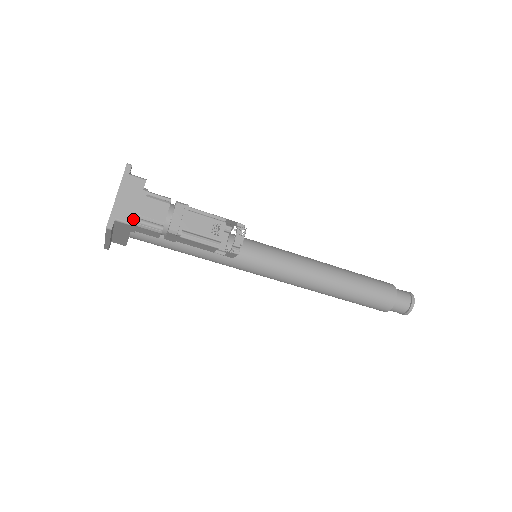
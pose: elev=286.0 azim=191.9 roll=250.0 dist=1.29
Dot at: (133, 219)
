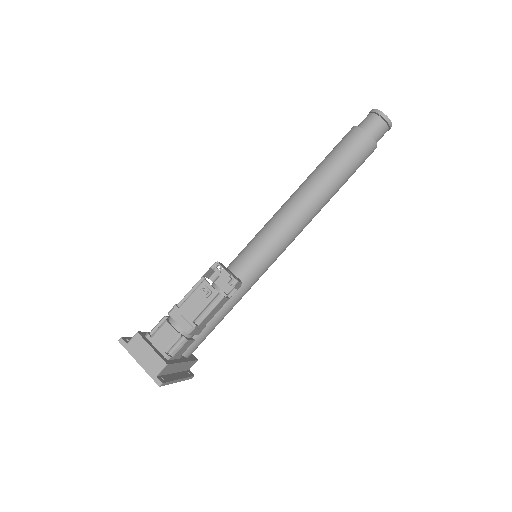
Dot at: (162, 361)
